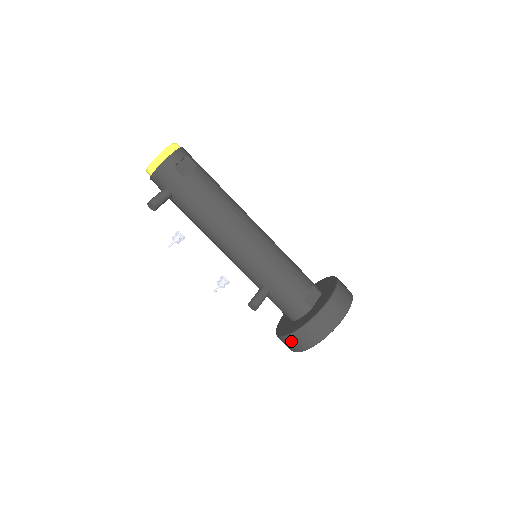
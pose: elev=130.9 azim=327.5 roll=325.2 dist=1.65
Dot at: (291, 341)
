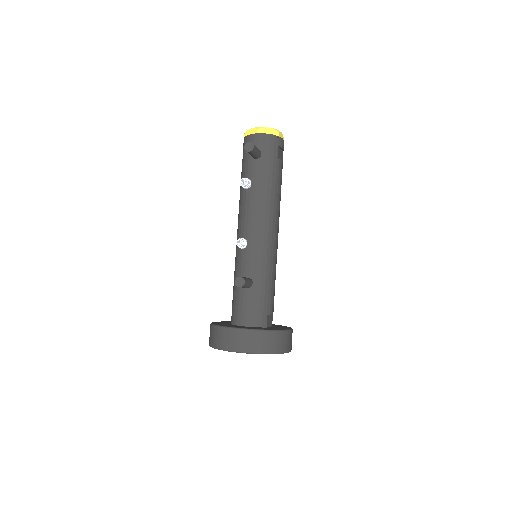
Dot at: (239, 336)
